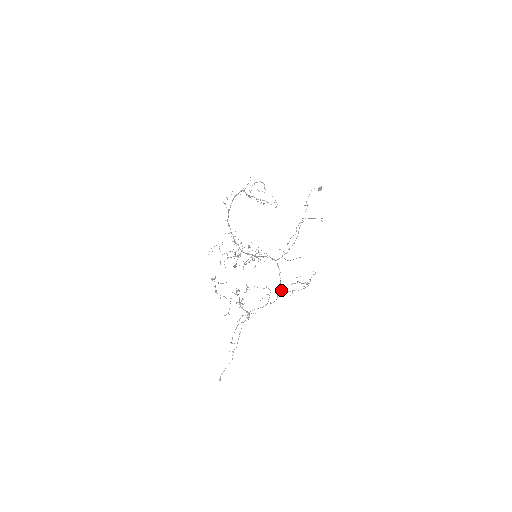
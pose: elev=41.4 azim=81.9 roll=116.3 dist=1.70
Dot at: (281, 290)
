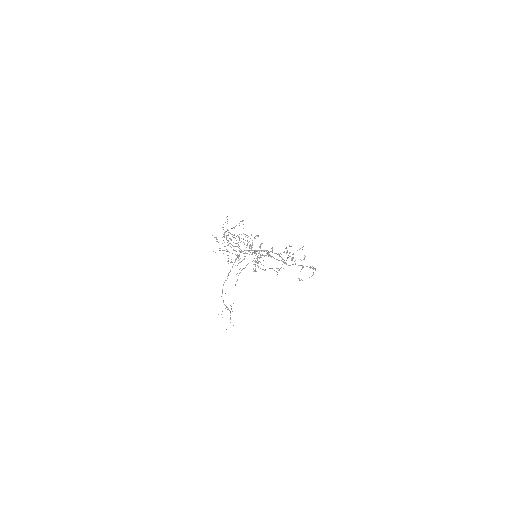
Dot at: occluded
